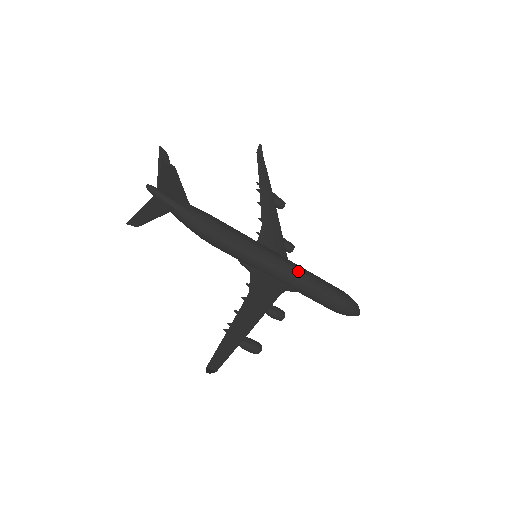
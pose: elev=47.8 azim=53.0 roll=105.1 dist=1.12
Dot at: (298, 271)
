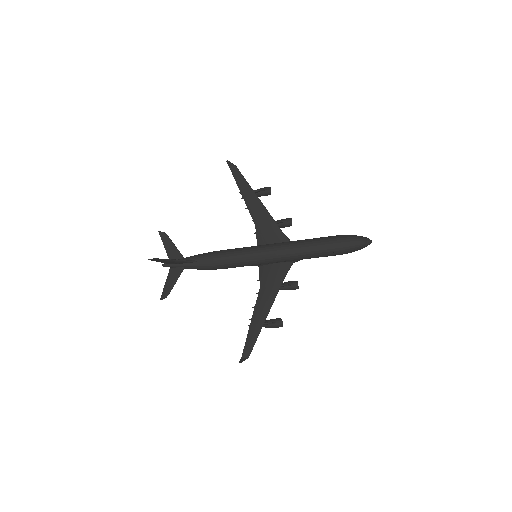
Dot at: (288, 250)
